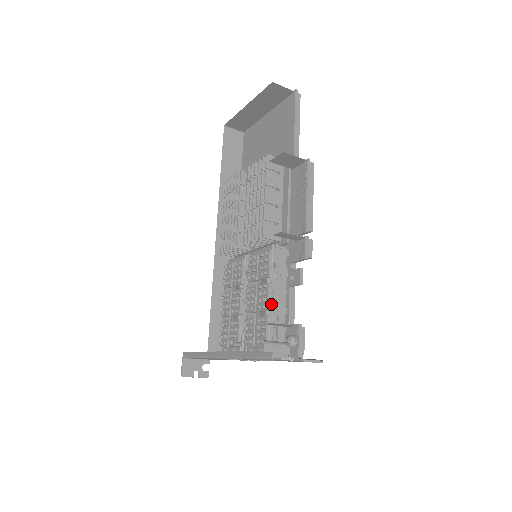
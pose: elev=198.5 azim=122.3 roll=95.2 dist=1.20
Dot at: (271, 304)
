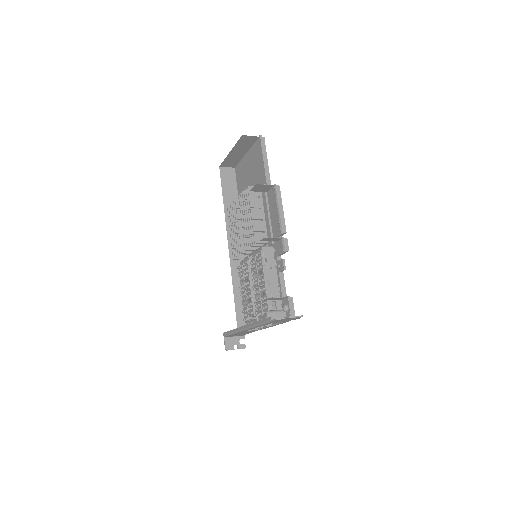
Dot at: (268, 286)
